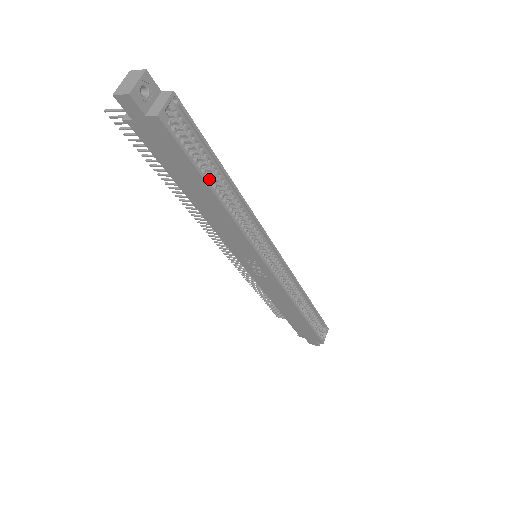
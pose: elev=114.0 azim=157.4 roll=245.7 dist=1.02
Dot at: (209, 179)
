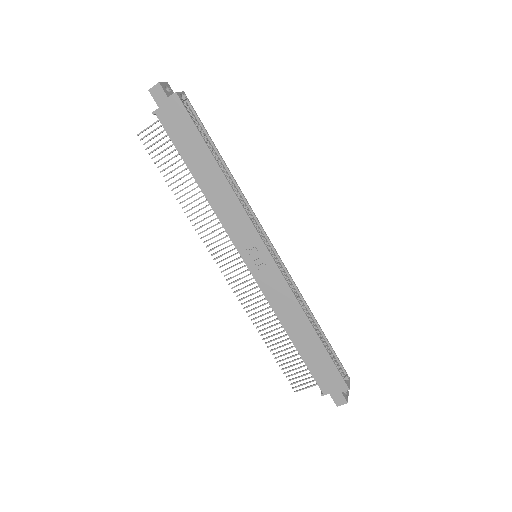
Dot at: occluded
